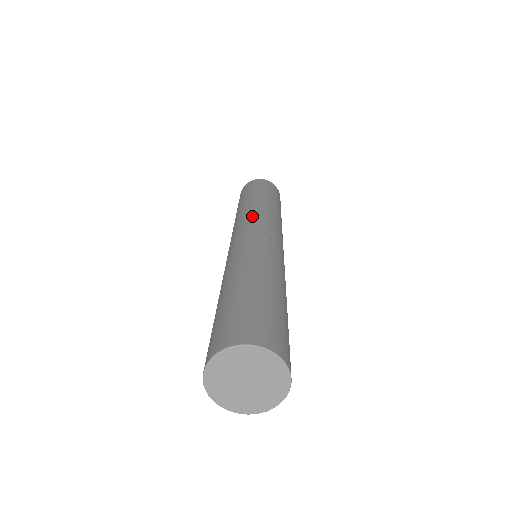
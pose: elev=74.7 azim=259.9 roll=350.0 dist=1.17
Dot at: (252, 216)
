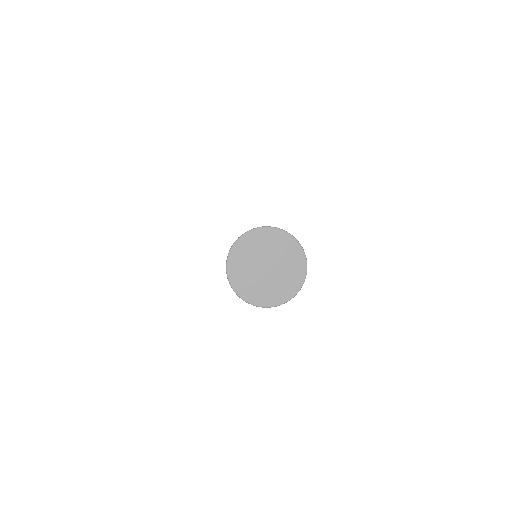
Dot at: occluded
